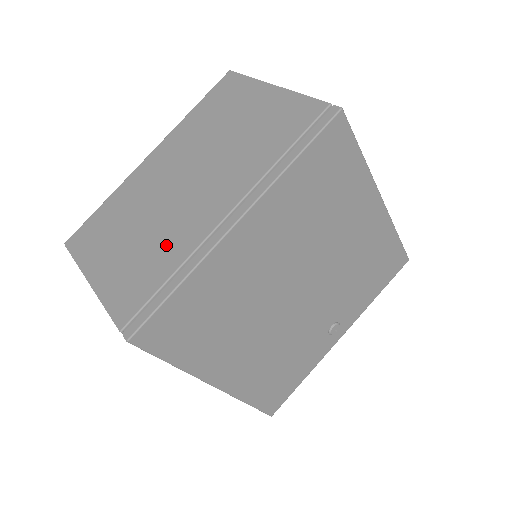
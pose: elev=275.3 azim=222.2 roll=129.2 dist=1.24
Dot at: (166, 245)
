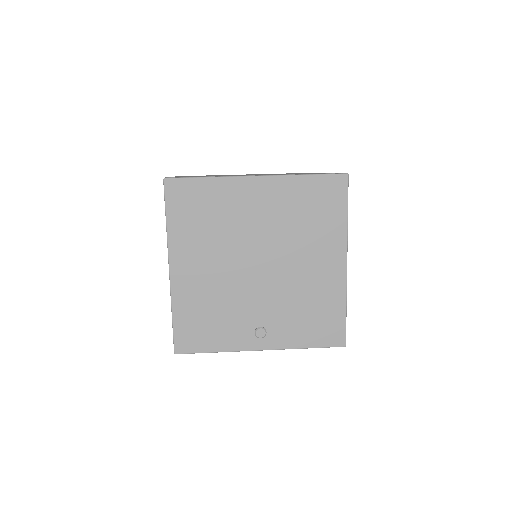
Dot at: occluded
